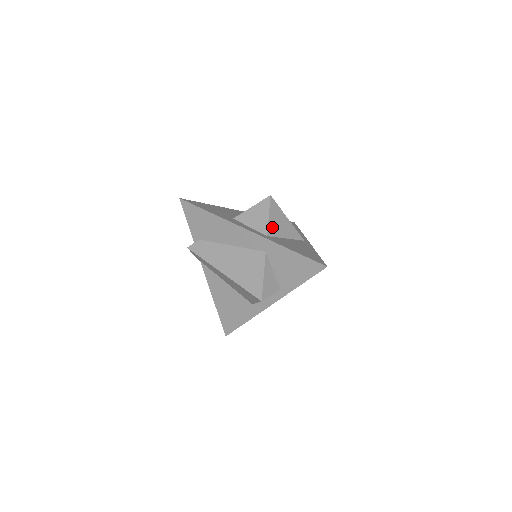
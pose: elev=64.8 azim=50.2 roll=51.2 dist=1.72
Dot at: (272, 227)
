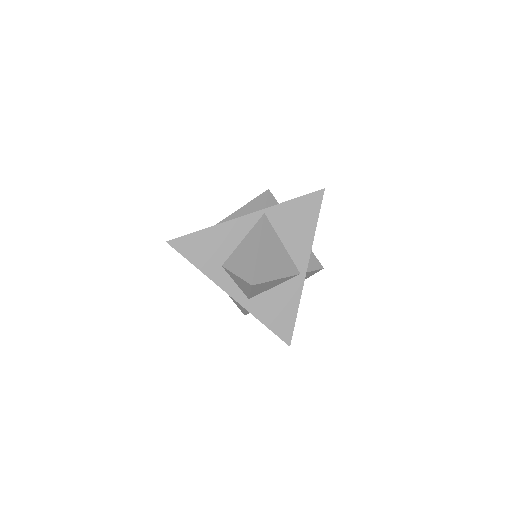
Dot at: (255, 293)
